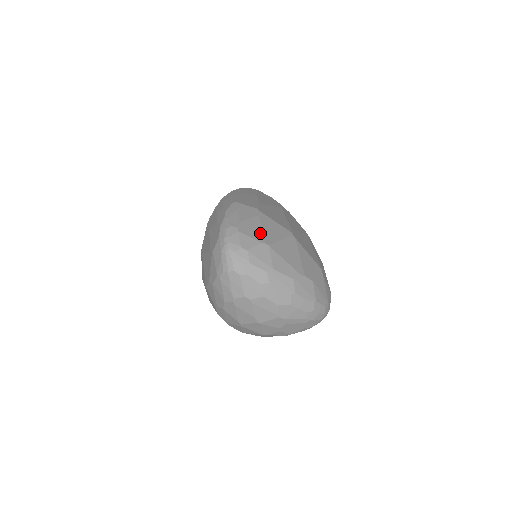
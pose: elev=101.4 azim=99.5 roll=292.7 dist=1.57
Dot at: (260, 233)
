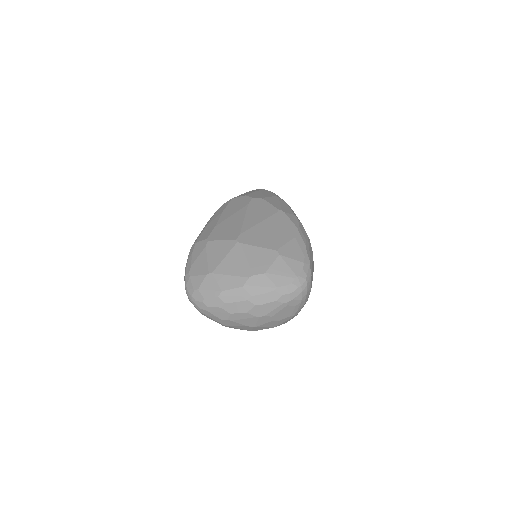
Dot at: (205, 265)
